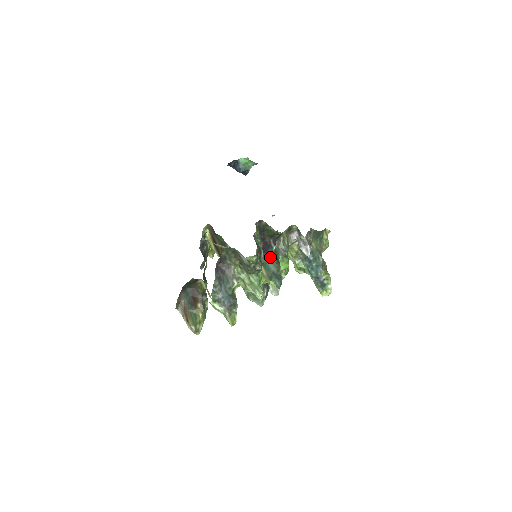
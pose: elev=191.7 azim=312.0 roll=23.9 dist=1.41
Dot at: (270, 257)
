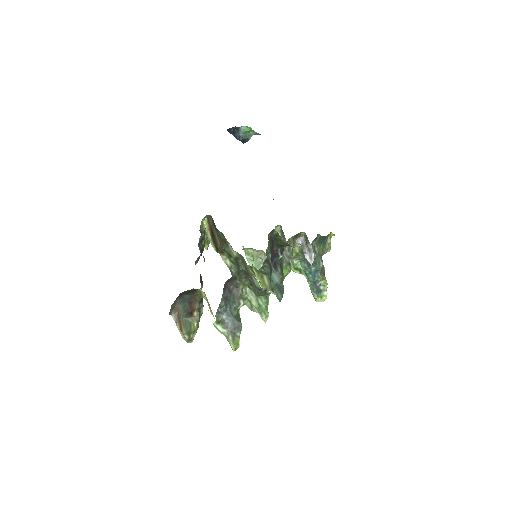
Dot at: (275, 267)
